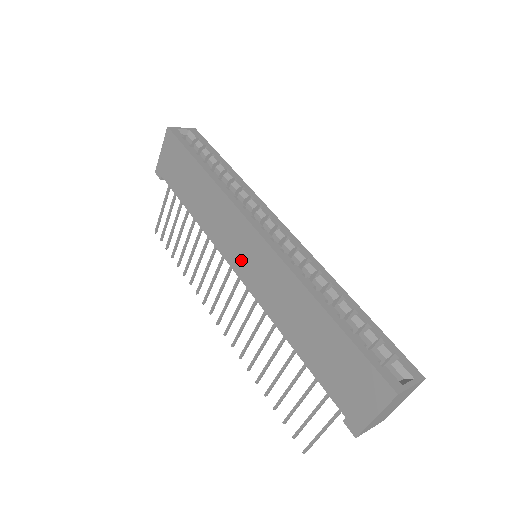
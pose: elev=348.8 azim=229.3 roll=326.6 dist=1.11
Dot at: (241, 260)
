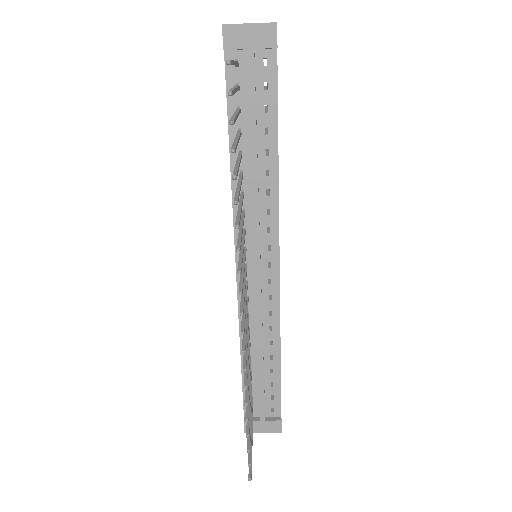
Dot at: occluded
